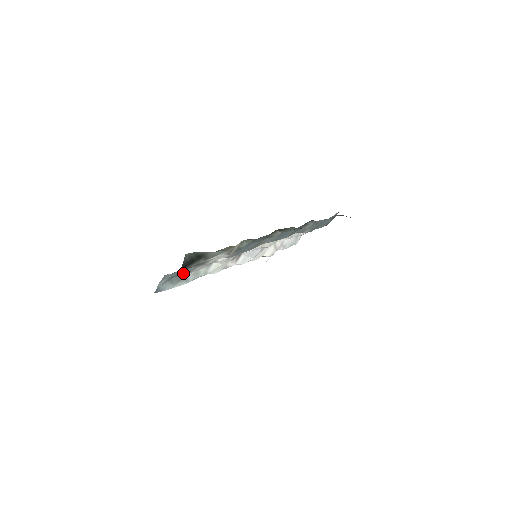
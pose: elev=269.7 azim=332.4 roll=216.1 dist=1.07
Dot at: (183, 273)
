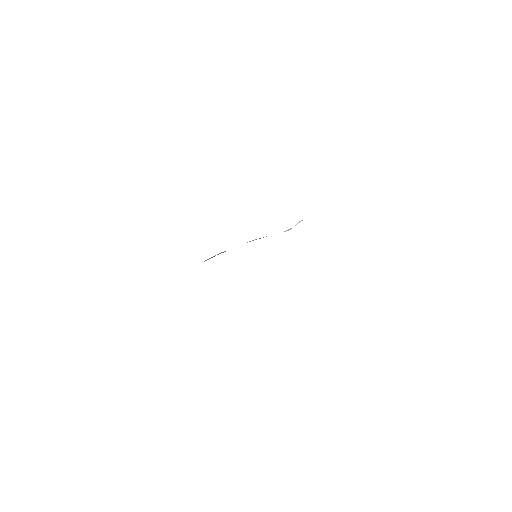
Dot at: occluded
